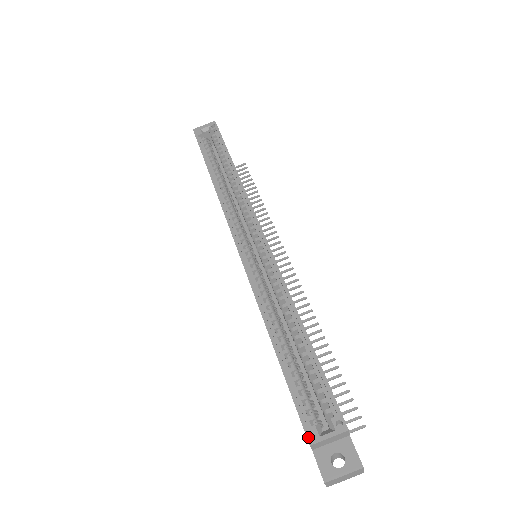
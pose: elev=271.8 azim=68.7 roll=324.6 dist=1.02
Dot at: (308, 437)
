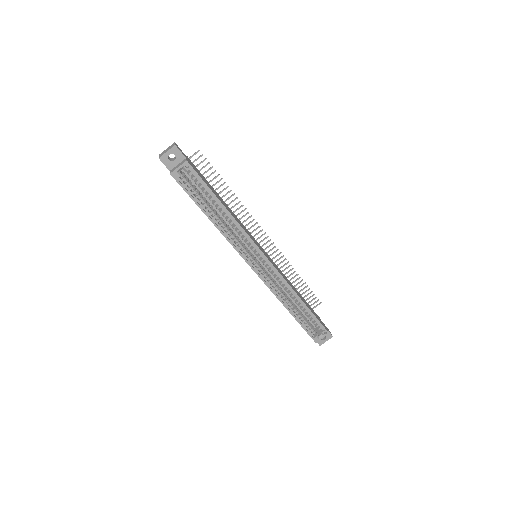
Dot at: (315, 341)
